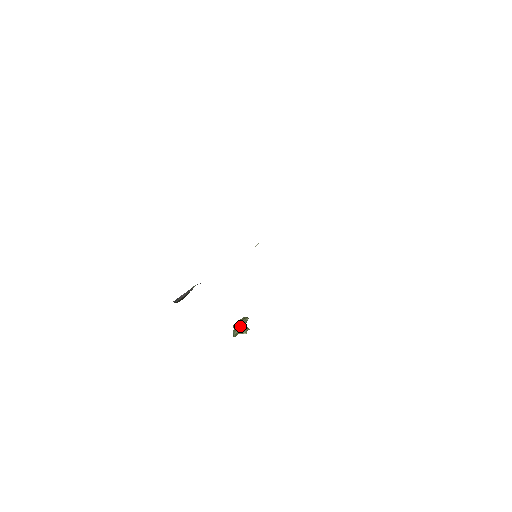
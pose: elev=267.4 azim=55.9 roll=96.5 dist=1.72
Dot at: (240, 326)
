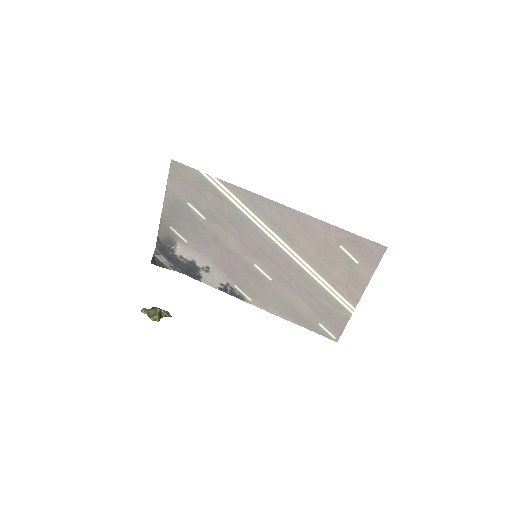
Dot at: (159, 308)
